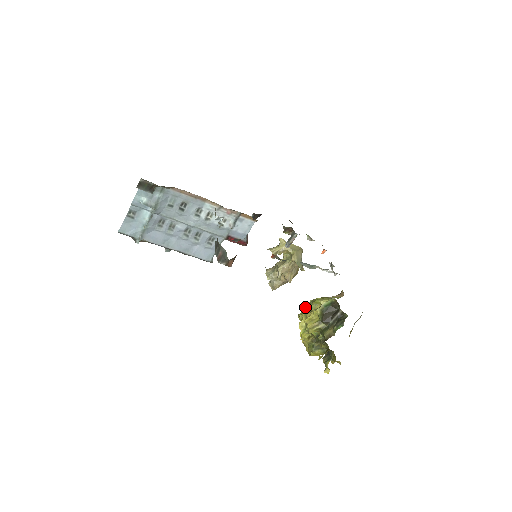
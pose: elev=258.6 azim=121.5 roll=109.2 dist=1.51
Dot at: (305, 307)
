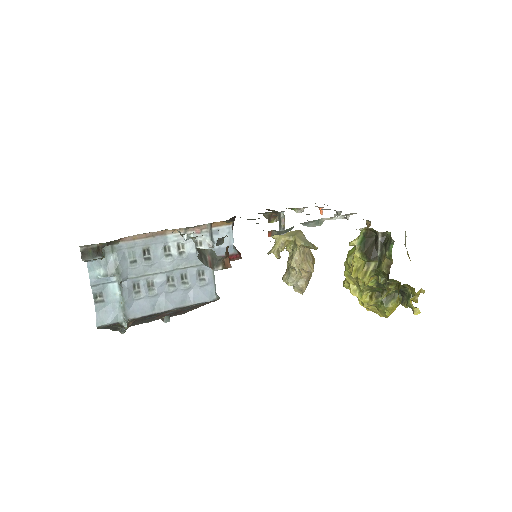
Dot at: (344, 275)
